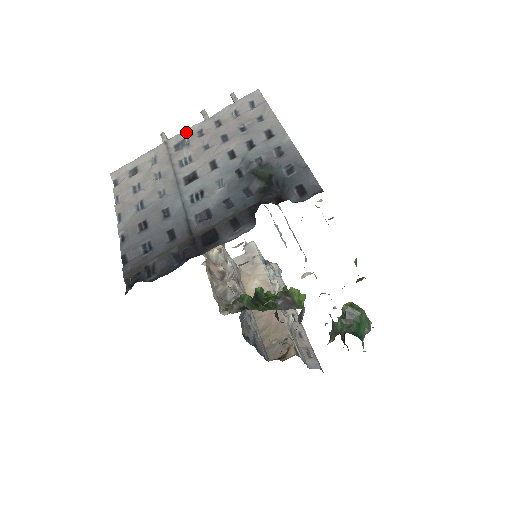
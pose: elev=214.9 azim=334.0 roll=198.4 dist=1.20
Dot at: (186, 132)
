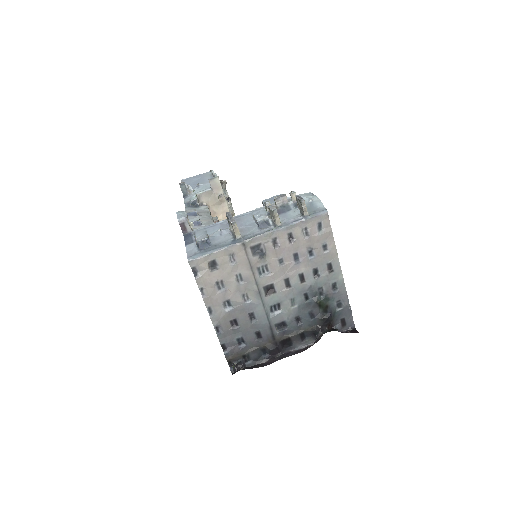
Dot at: (262, 237)
